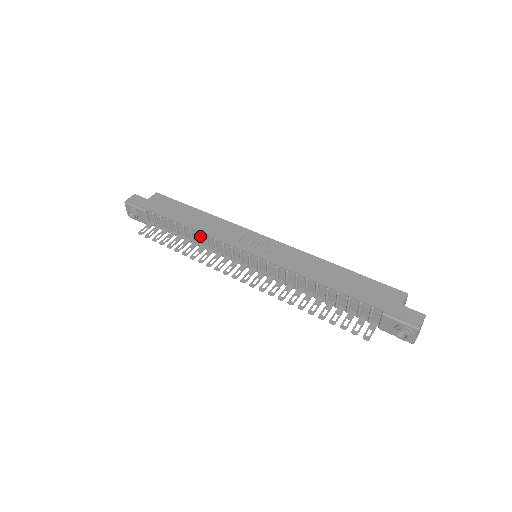
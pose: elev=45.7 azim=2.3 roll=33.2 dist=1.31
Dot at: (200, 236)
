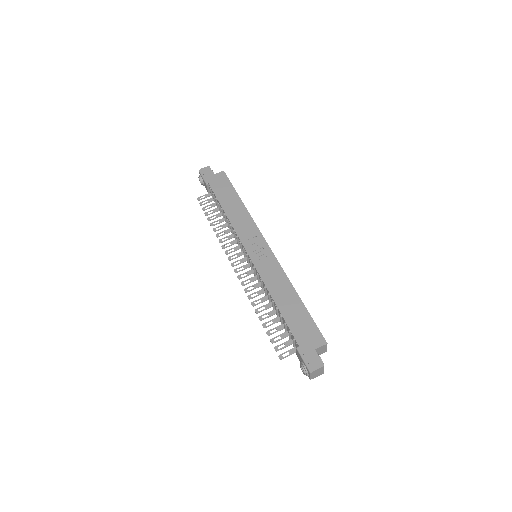
Dot at: (229, 222)
